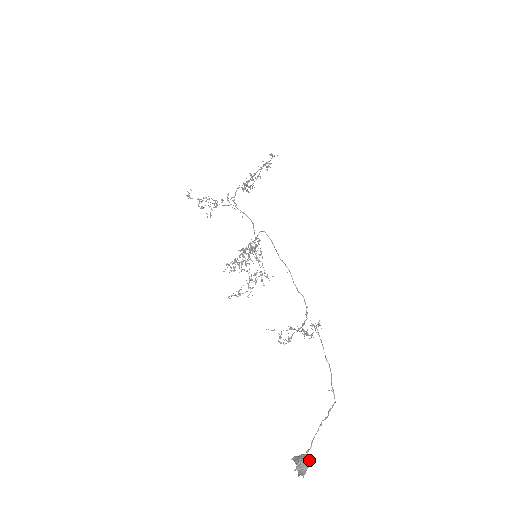
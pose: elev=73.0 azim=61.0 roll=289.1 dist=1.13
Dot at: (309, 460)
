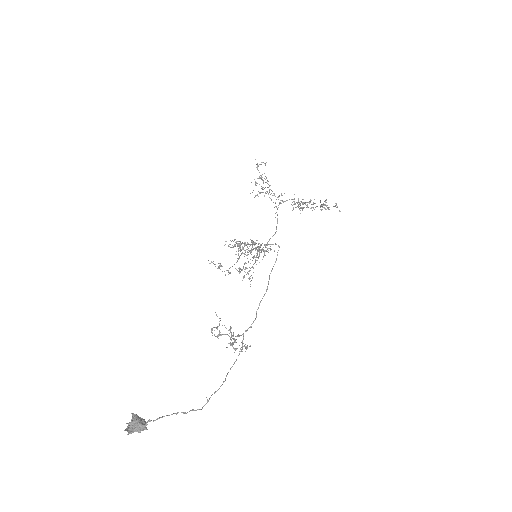
Dot at: (144, 427)
